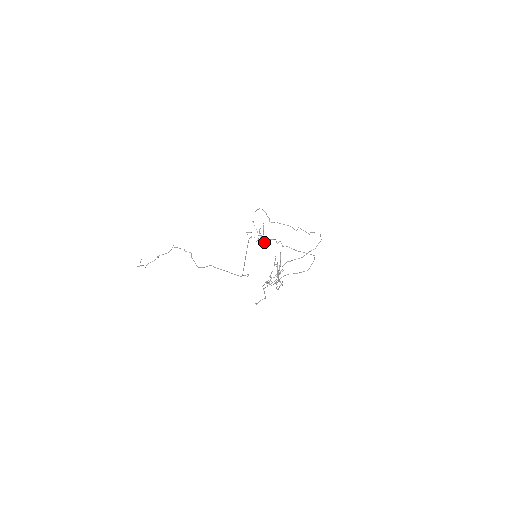
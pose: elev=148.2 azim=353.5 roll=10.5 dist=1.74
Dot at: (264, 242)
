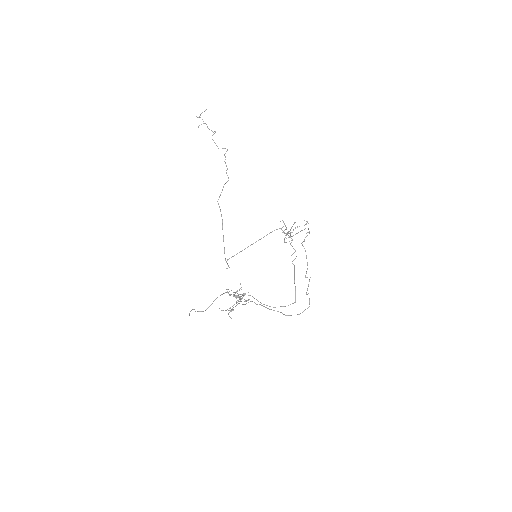
Dot at: (286, 242)
